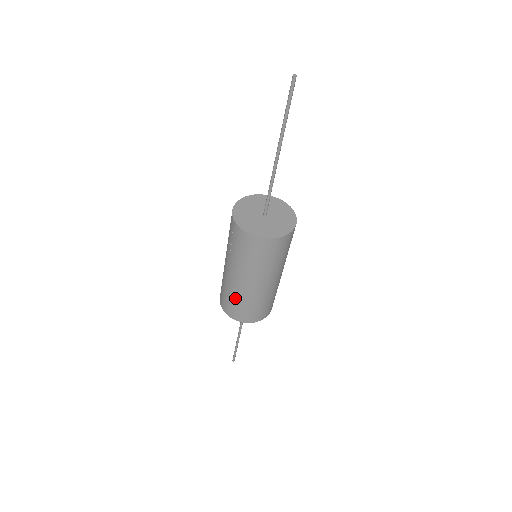
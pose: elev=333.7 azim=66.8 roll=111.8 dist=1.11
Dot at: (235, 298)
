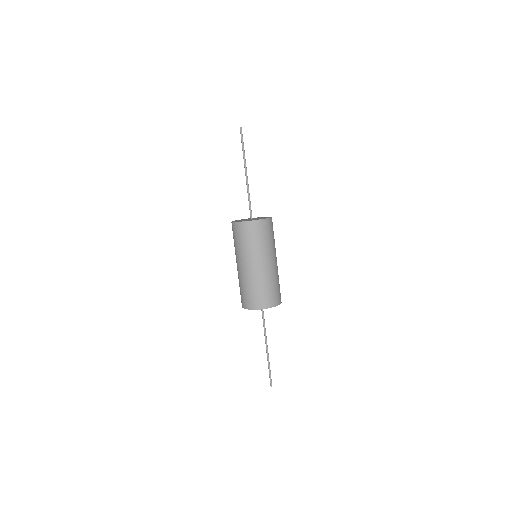
Dot at: (260, 285)
